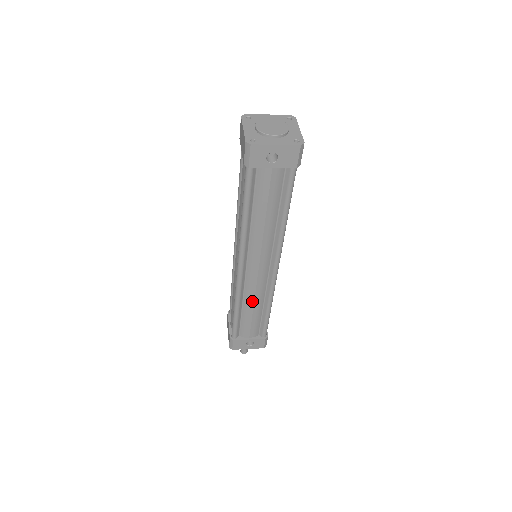
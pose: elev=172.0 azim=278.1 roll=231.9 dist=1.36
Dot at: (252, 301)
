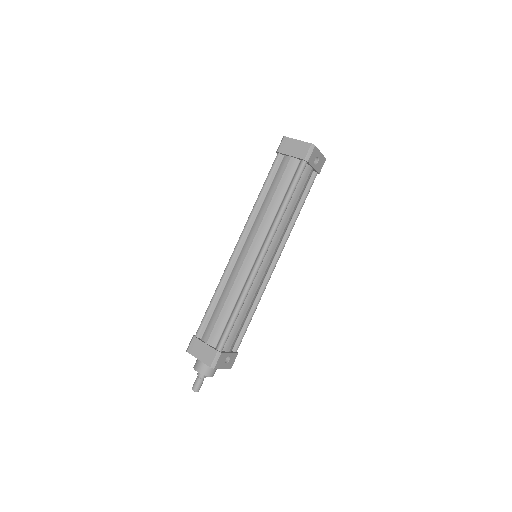
Dot at: (252, 299)
